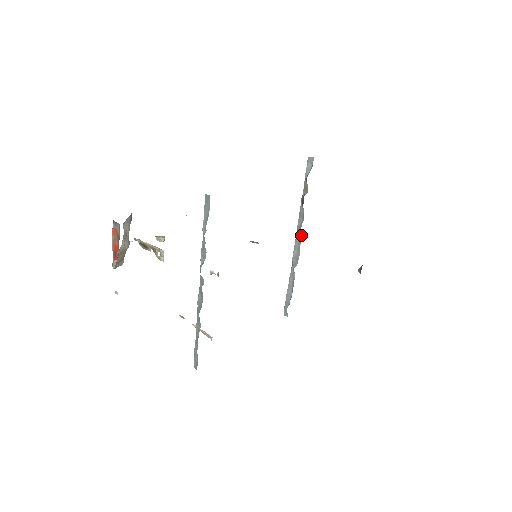
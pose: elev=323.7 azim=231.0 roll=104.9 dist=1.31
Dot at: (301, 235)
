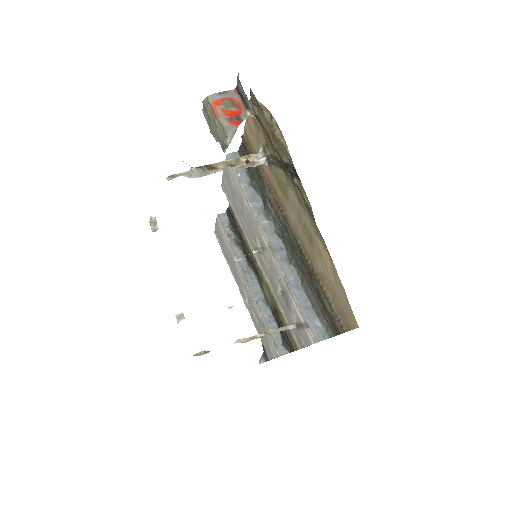
Dot at: (251, 271)
